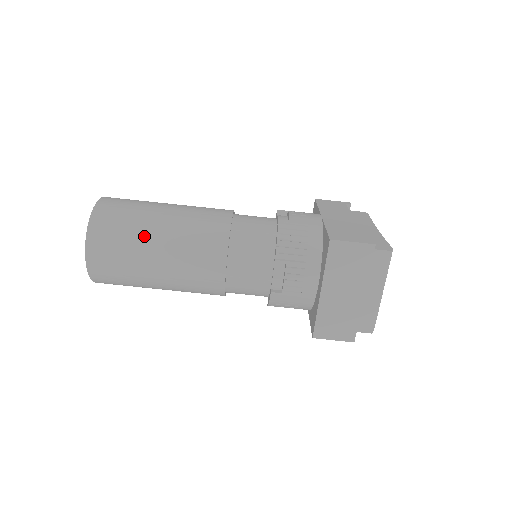
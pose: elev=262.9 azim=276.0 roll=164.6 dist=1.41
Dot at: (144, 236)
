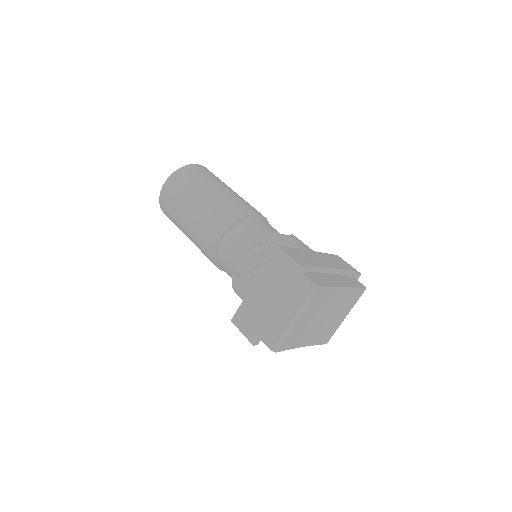
Dot at: (196, 191)
